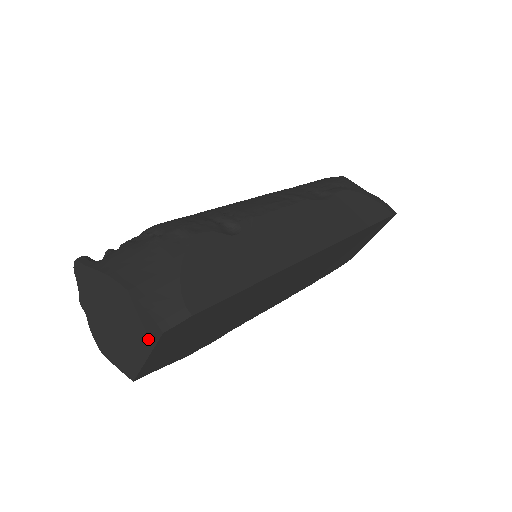
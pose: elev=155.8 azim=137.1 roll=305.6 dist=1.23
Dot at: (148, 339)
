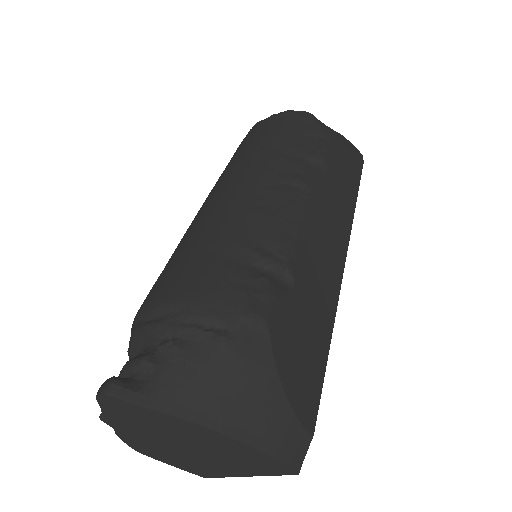
Dot at: (262, 470)
